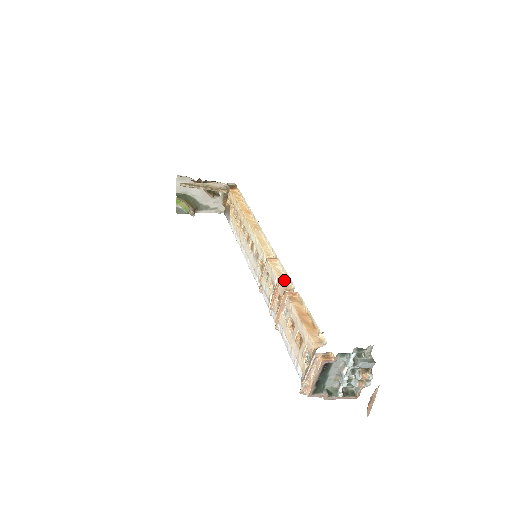
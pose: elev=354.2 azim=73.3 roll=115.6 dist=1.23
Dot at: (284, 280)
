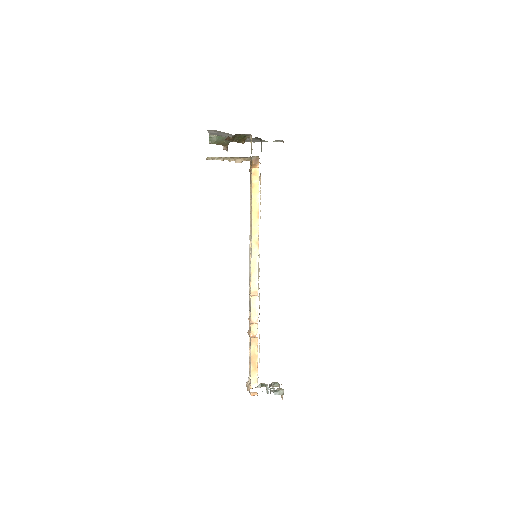
Dot at: (254, 322)
